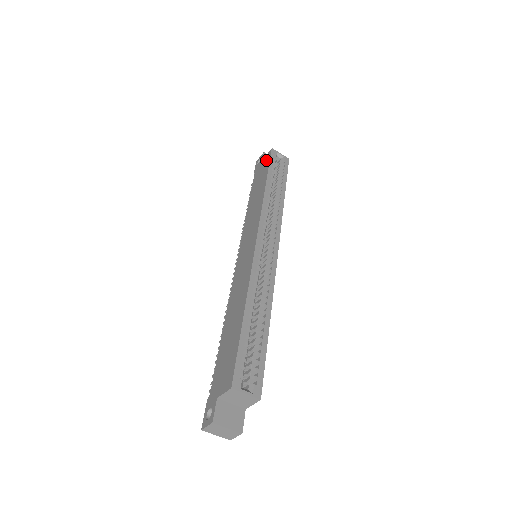
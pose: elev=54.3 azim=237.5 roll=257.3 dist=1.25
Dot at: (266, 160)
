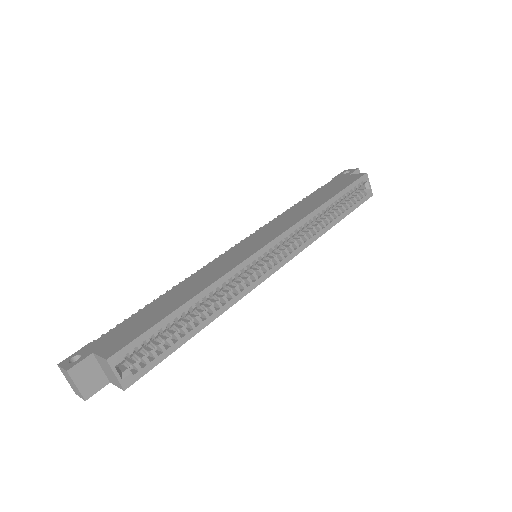
Dot at: (352, 178)
